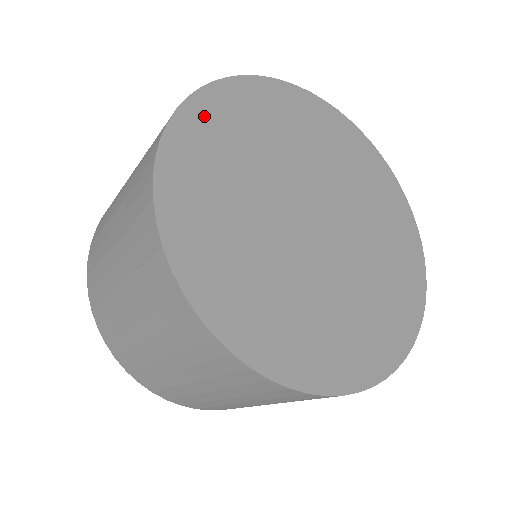
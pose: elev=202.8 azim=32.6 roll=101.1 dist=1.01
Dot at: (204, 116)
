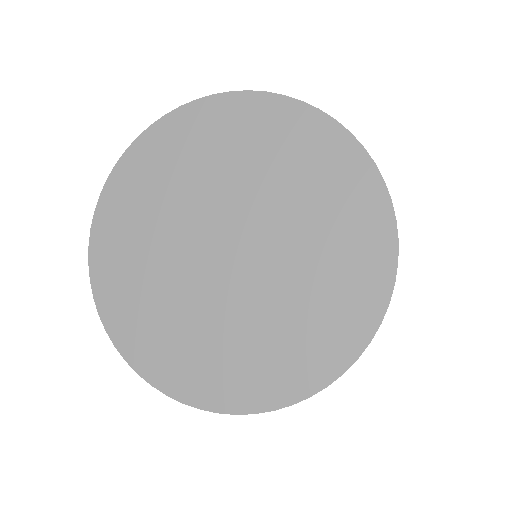
Dot at: (107, 280)
